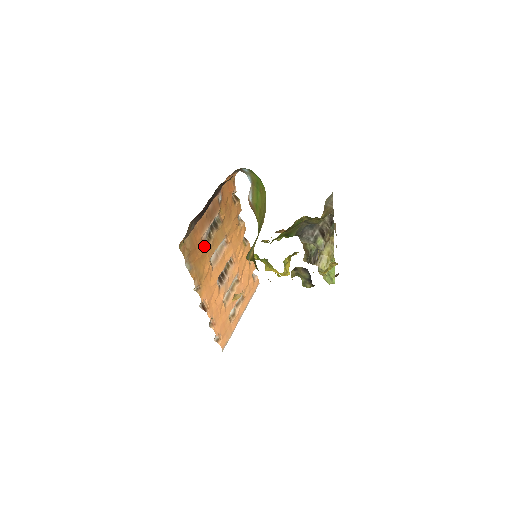
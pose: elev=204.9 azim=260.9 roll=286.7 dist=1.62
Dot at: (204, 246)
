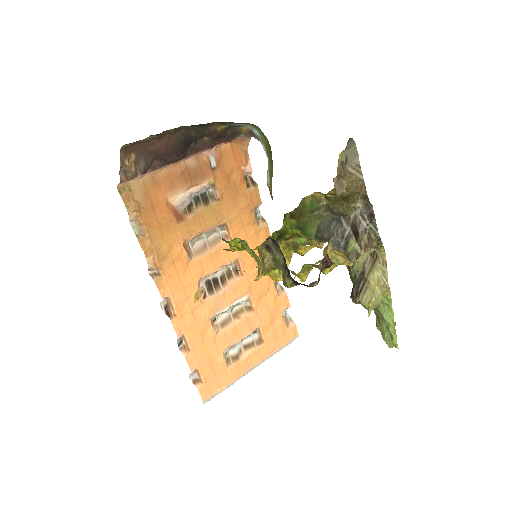
Dot at: (174, 215)
